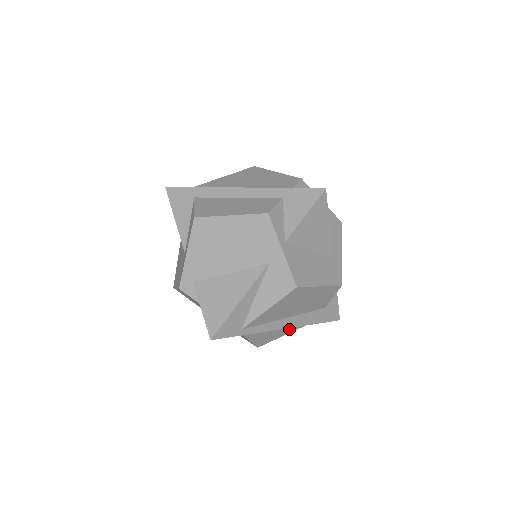
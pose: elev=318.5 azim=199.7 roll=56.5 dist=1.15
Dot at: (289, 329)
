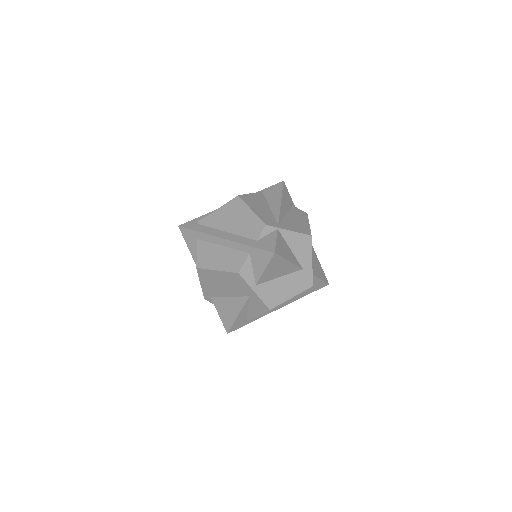
Dot at: occluded
